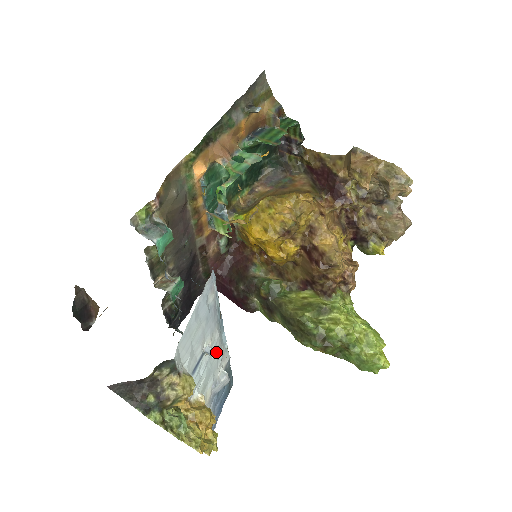
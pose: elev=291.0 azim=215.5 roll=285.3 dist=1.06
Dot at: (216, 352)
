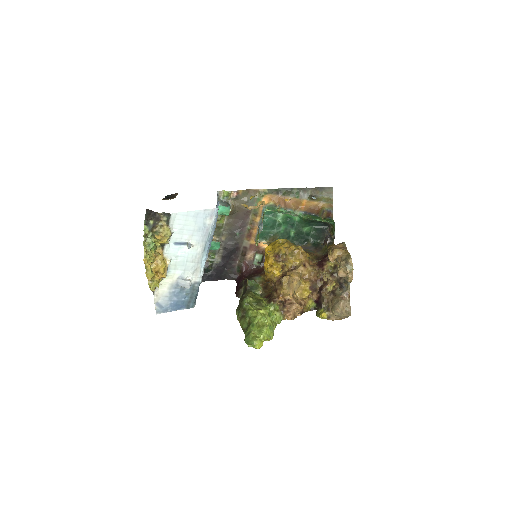
Dot at: (190, 245)
